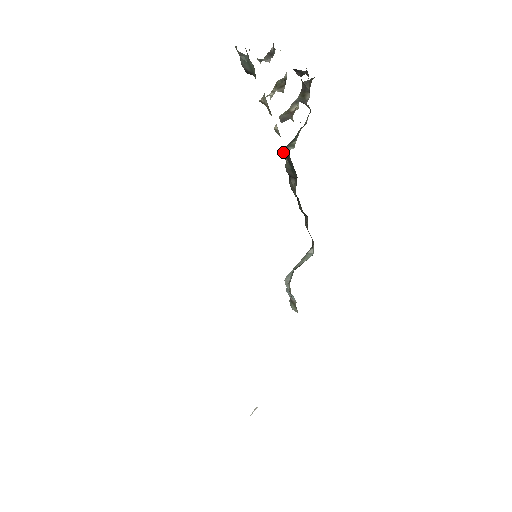
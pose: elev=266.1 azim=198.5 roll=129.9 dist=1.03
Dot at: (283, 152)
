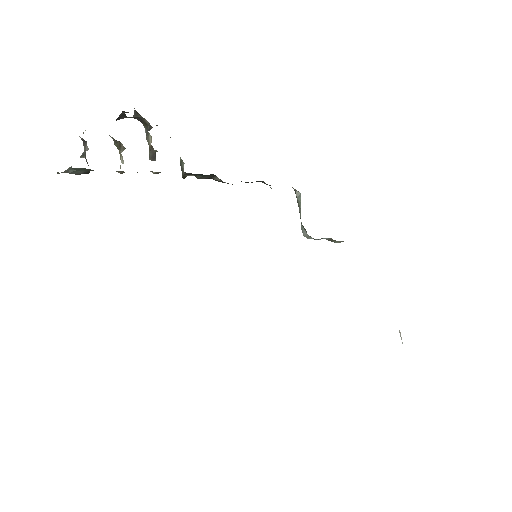
Dot at: (183, 174)
